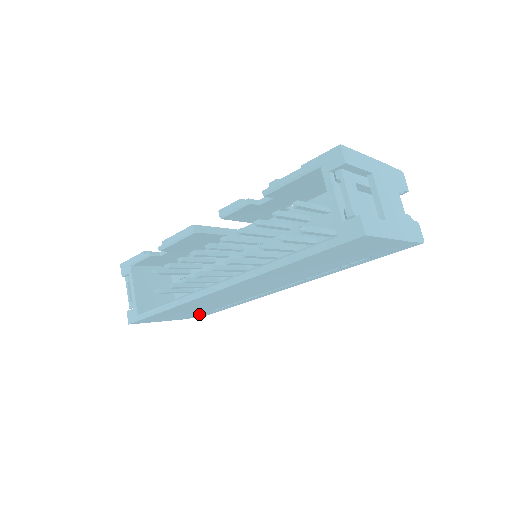
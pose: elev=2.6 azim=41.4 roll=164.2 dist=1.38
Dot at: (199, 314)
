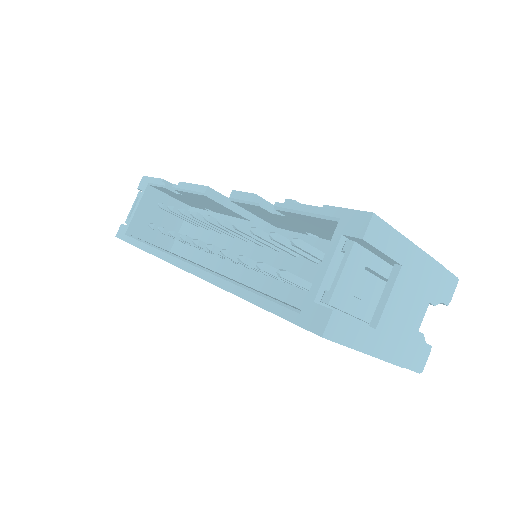
Dot at: occluded
